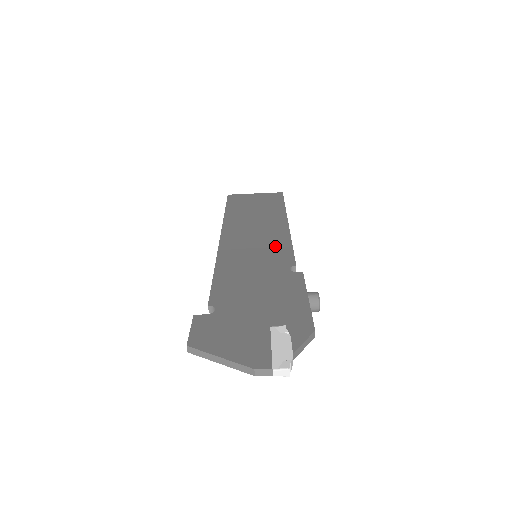
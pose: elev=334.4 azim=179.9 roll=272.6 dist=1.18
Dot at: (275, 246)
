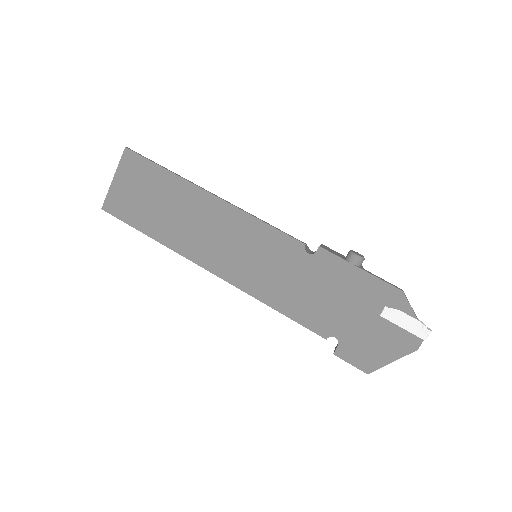
Dot at: (259, 239)
